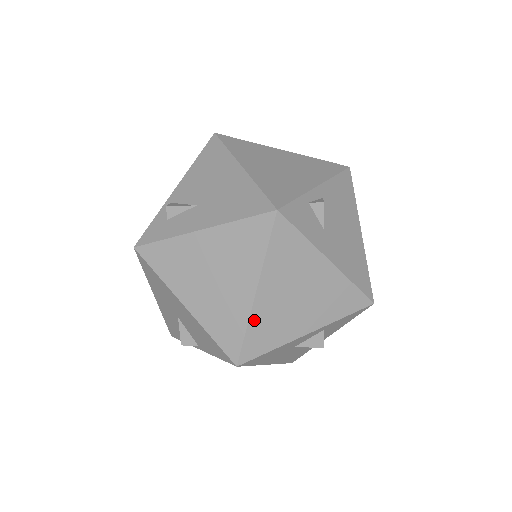
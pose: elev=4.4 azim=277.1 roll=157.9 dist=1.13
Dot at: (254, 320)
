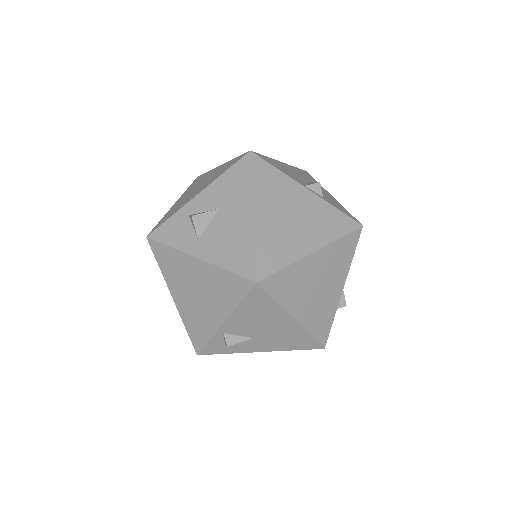
Dot at: occluded
